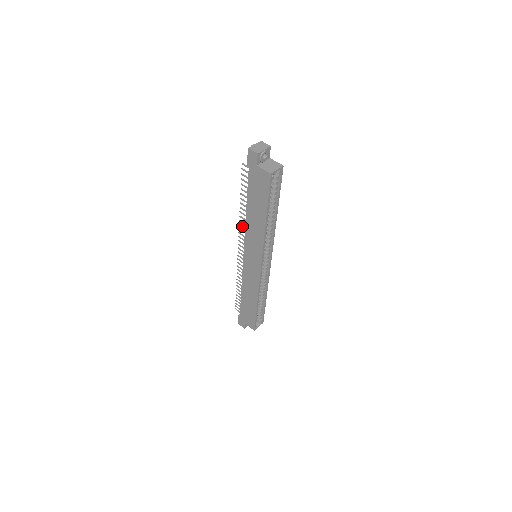
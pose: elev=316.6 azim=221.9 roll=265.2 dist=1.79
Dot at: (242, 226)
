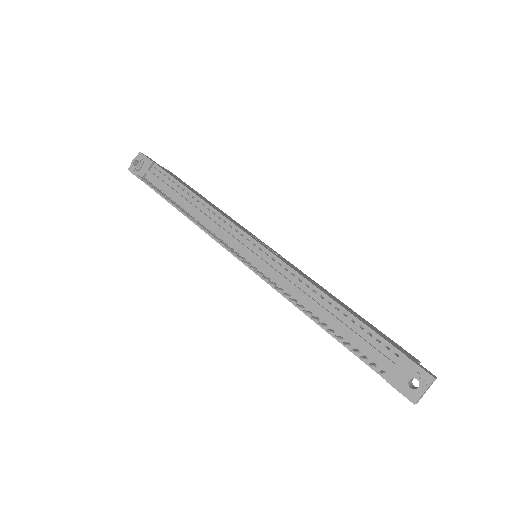
Dot at: occluded
